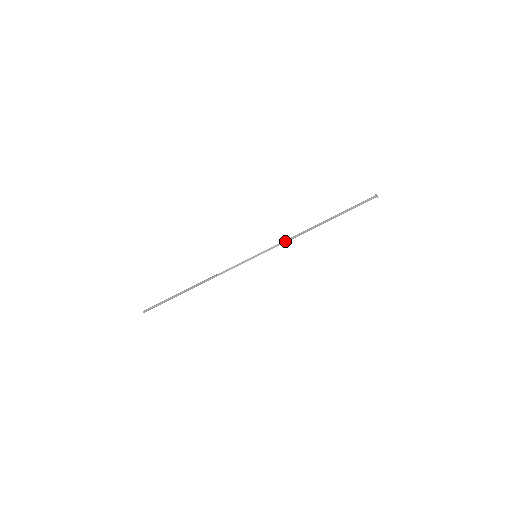
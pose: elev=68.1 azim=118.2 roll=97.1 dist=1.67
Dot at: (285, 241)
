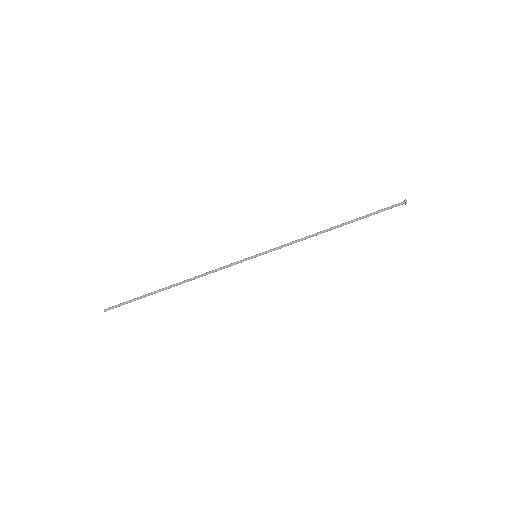
Dot at: (293, 241)
